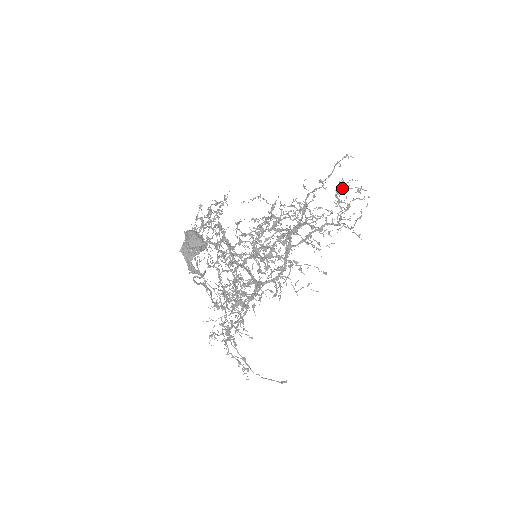
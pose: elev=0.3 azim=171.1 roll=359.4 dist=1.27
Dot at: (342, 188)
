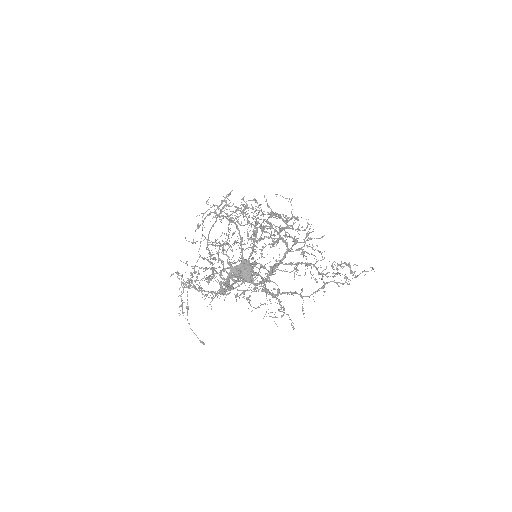
Dot at: (347, 265)
